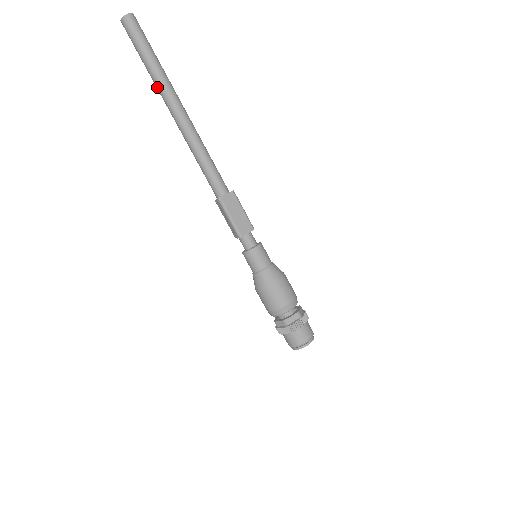
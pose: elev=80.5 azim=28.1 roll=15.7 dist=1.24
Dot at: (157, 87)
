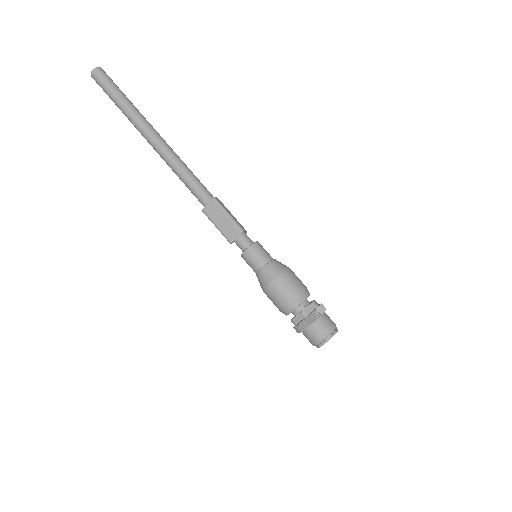
Dot at: occluded
